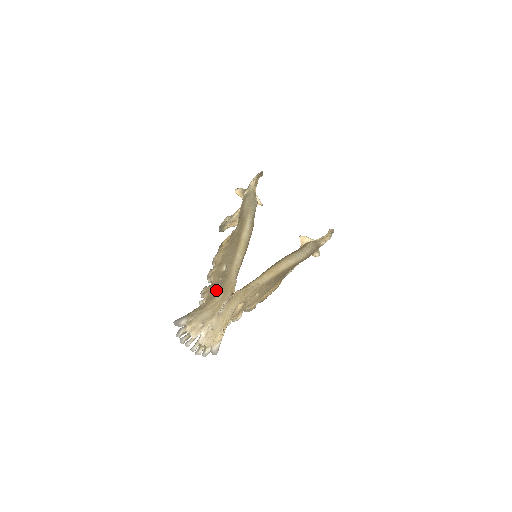
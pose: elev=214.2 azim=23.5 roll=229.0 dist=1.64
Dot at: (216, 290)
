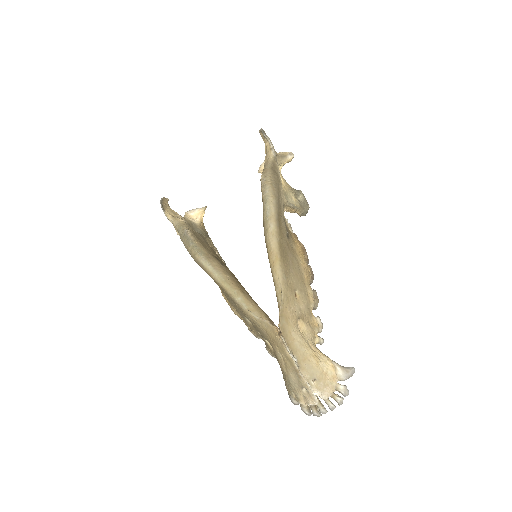
Dot at: (270, 346)
